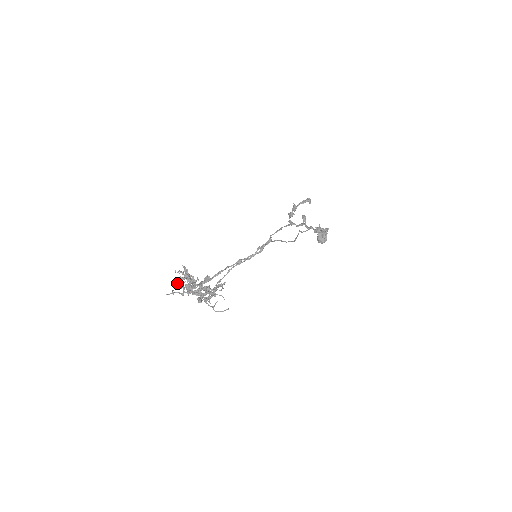
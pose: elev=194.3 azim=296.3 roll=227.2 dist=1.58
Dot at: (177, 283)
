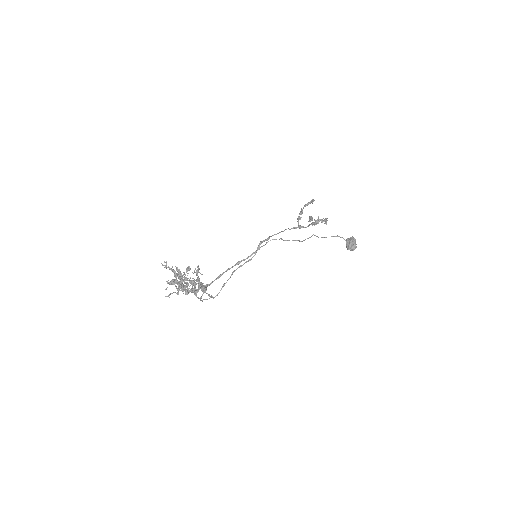
Dot at: occluded
